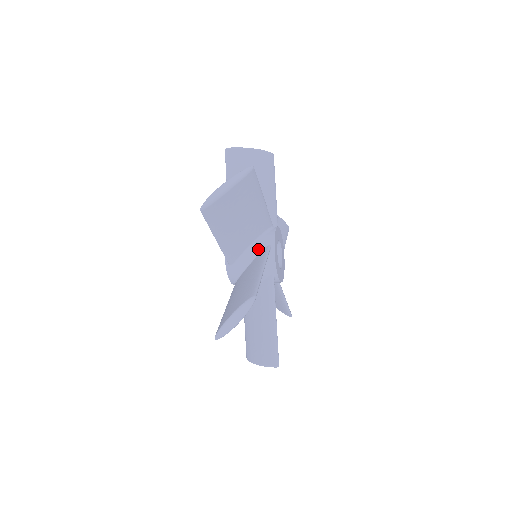
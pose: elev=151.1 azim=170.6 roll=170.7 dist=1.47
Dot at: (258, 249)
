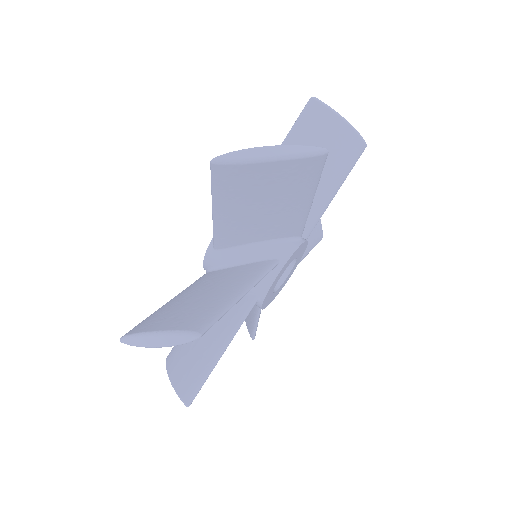
Dot at: occluded
